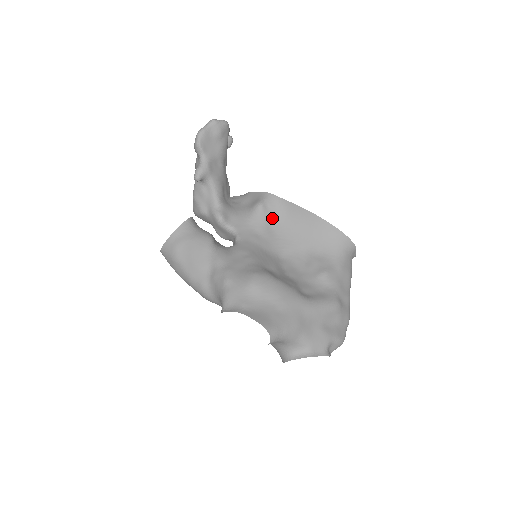
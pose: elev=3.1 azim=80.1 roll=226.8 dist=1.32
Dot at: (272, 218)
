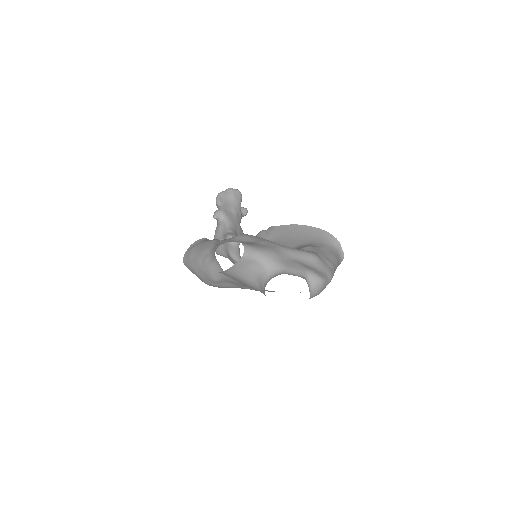
Dot at: (271, 237)
